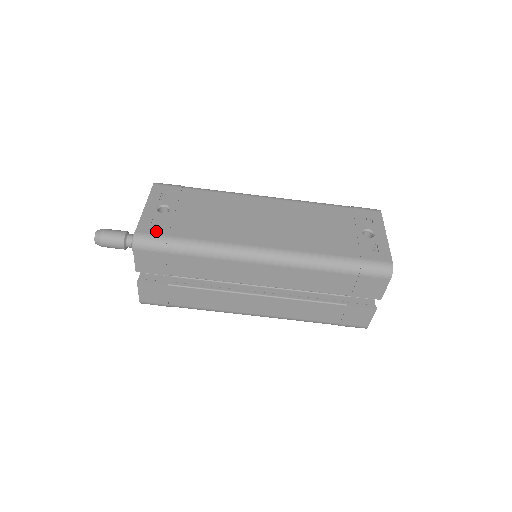
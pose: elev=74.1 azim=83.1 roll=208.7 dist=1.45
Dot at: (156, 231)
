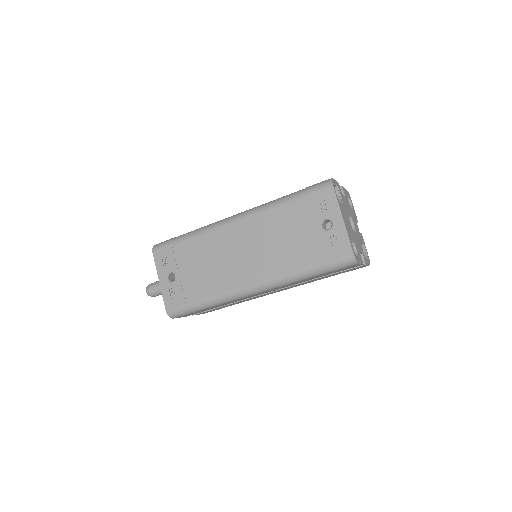
Dot at: (177, 304)
